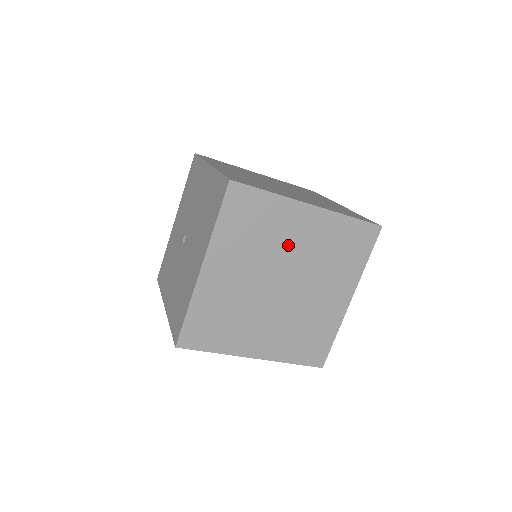
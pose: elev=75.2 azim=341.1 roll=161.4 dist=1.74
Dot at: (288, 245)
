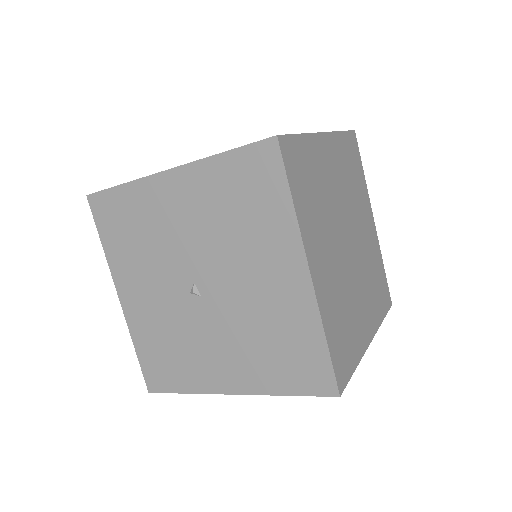
Dot at: (333, 191)
